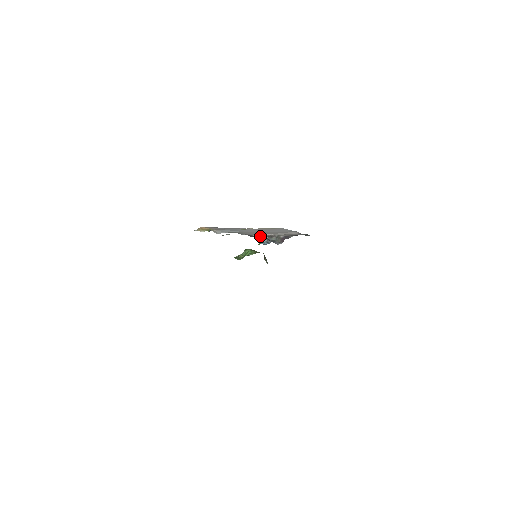
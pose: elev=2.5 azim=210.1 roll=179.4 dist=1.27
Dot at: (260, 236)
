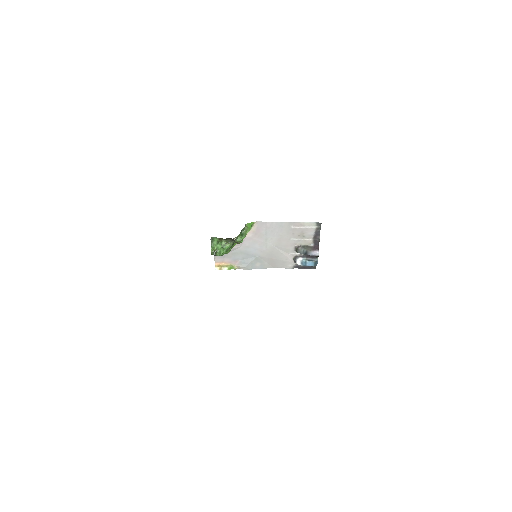
Dot at: (296, 258)
